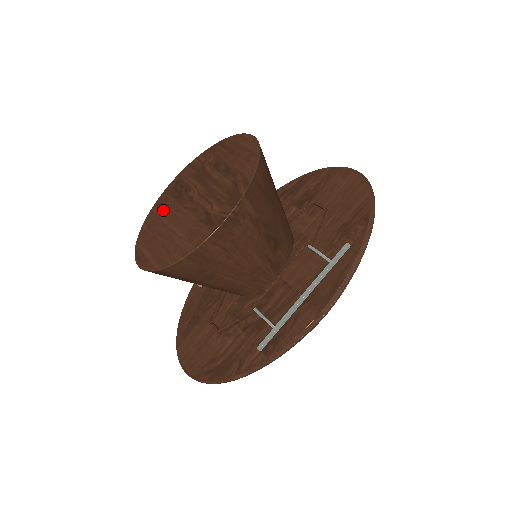
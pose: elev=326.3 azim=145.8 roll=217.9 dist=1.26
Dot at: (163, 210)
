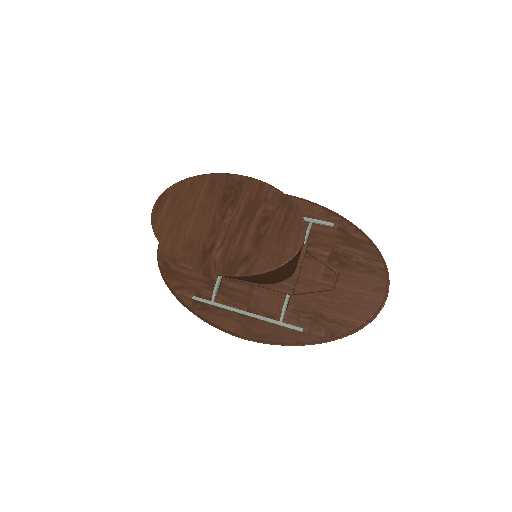
Dot at: (208, 191)
